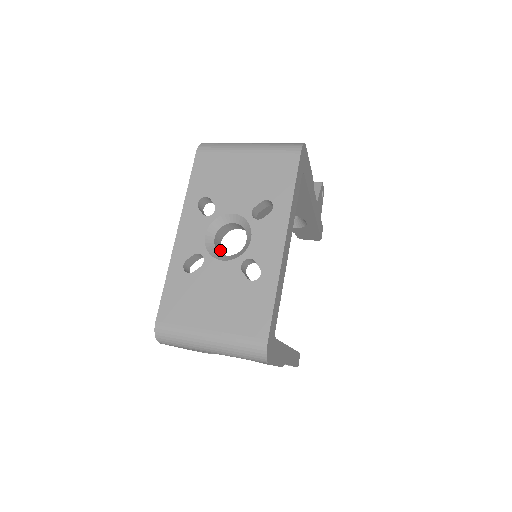
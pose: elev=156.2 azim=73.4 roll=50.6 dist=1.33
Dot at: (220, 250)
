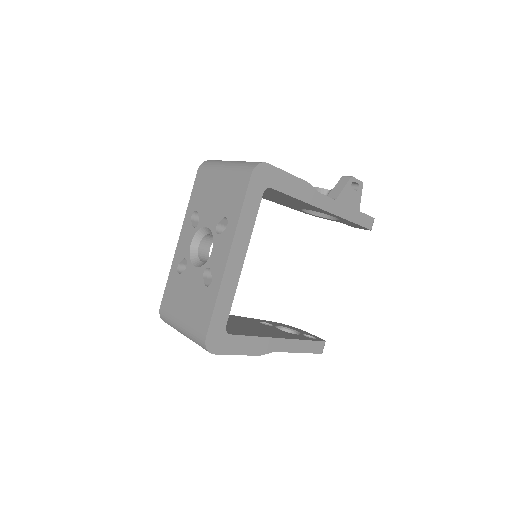
Dot at: (207, 255)
